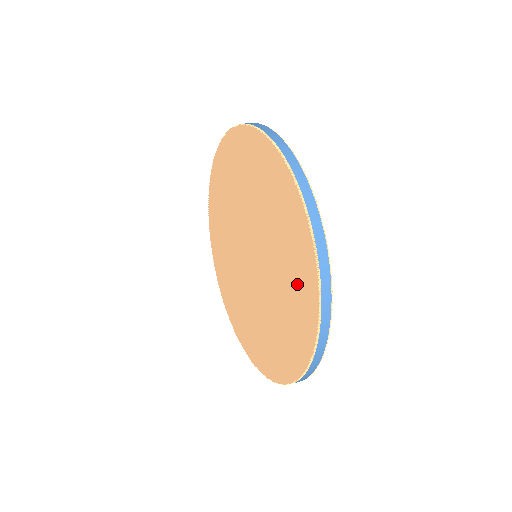
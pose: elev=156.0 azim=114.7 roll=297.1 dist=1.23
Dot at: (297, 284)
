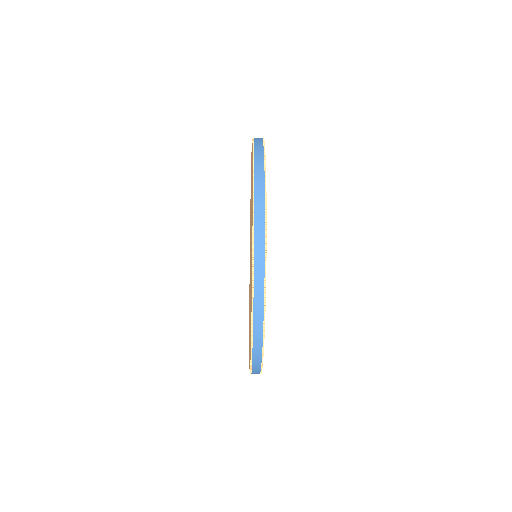
Dot at: occluded
